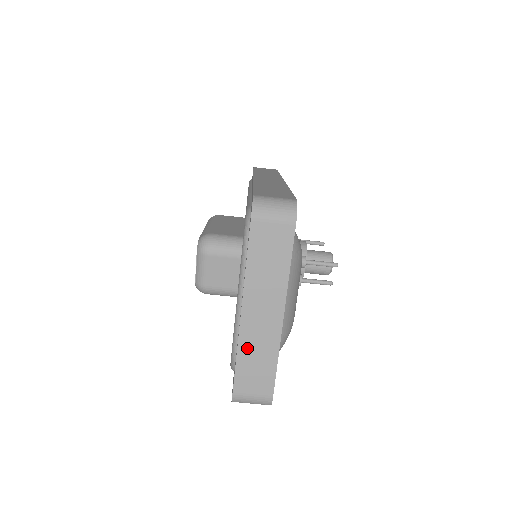
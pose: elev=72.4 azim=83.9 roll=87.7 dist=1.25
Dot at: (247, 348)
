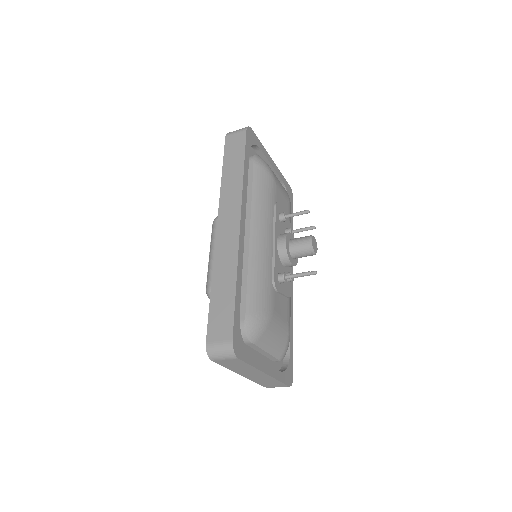
Dot at: (258, 381)
